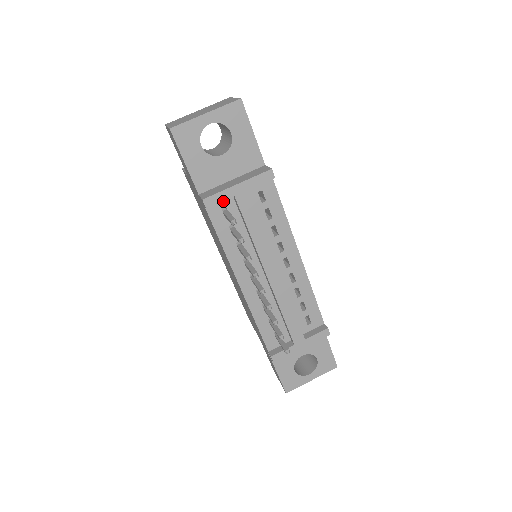
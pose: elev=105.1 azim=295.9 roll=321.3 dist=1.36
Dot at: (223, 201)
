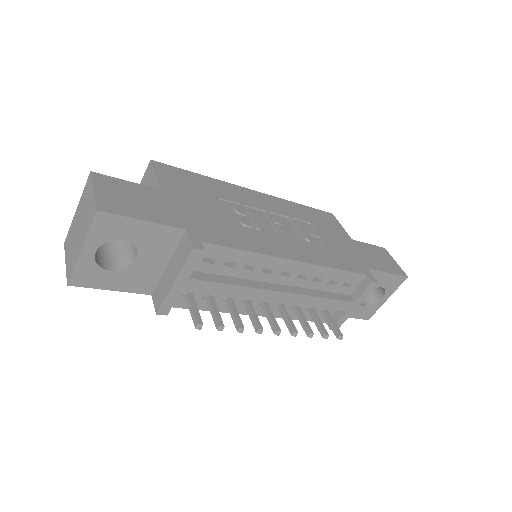
Dot at: occluded
